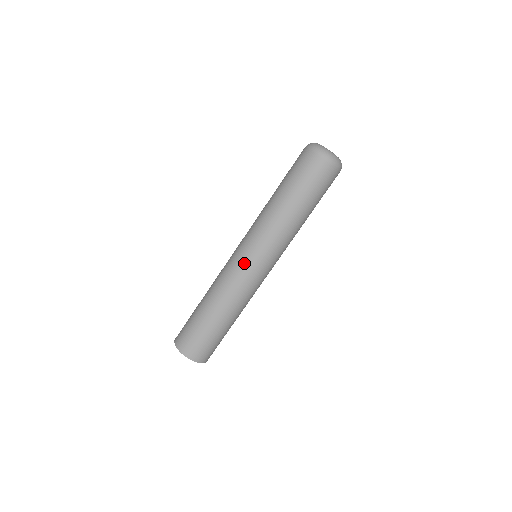
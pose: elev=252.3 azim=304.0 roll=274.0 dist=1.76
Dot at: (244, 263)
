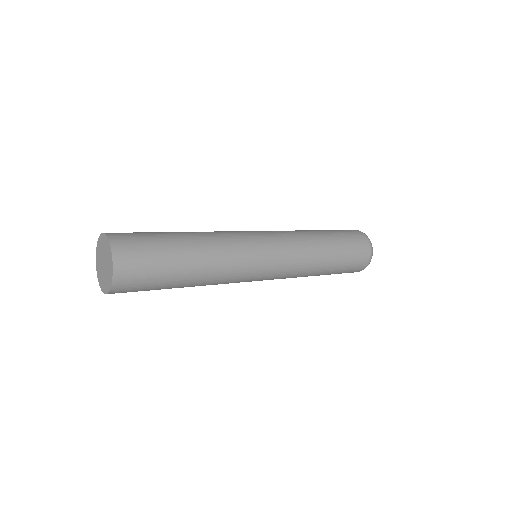
Dot at: (261, 248)
